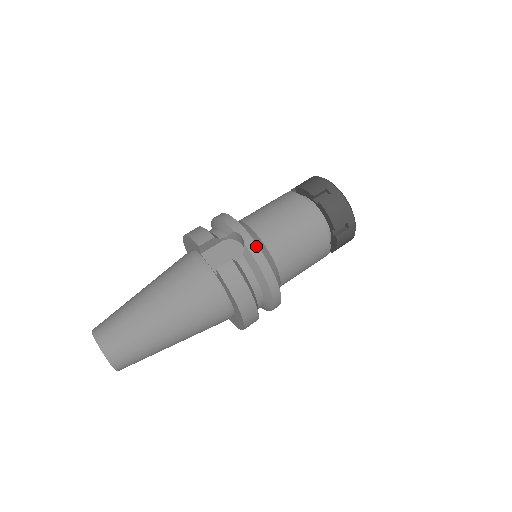
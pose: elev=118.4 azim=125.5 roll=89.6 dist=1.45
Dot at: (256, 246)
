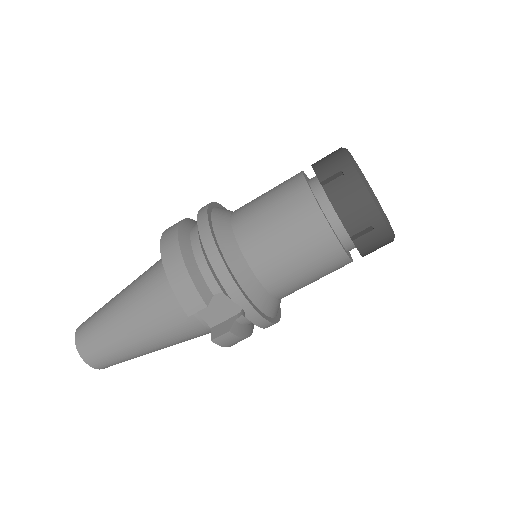
Dot at: (260, 317)
